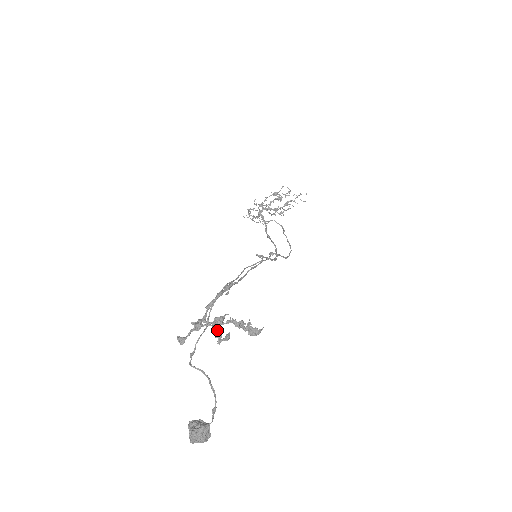
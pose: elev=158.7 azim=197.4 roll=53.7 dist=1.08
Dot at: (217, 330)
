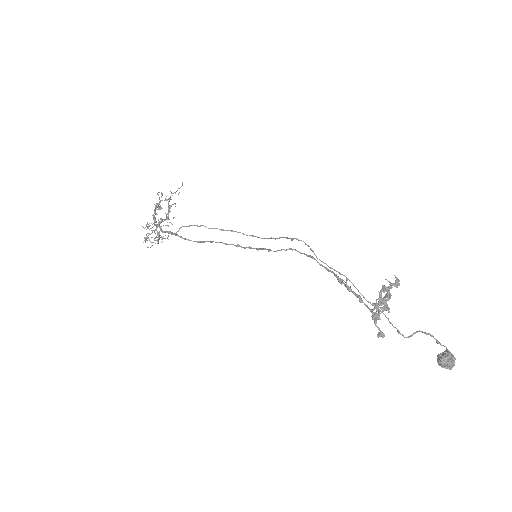
Dot at: occluded
